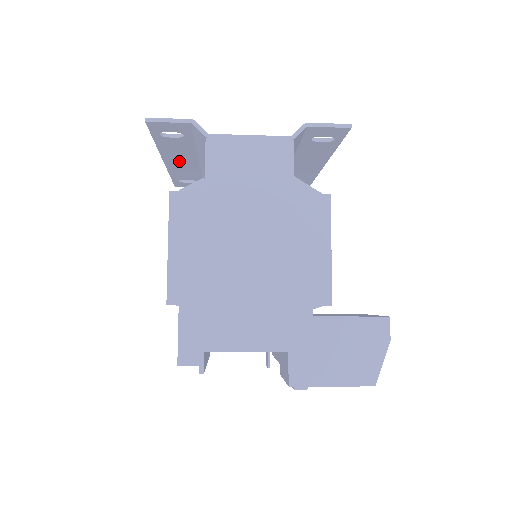
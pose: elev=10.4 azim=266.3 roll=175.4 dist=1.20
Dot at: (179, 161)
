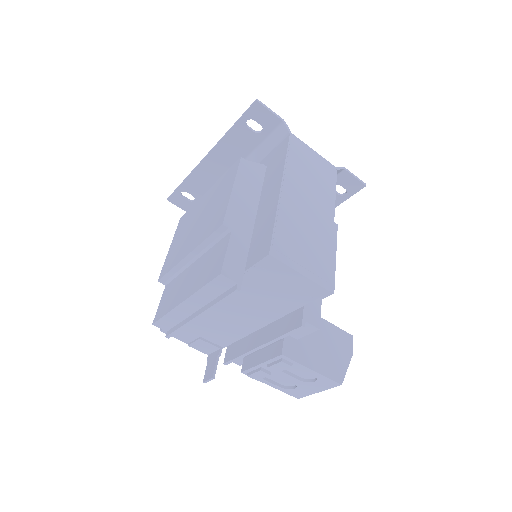
Dot at: (217, 163)
